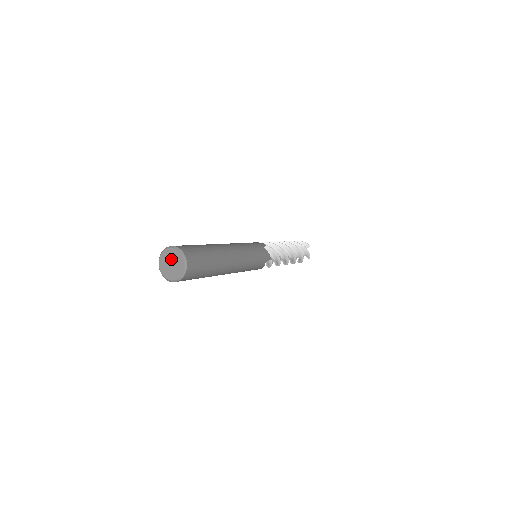
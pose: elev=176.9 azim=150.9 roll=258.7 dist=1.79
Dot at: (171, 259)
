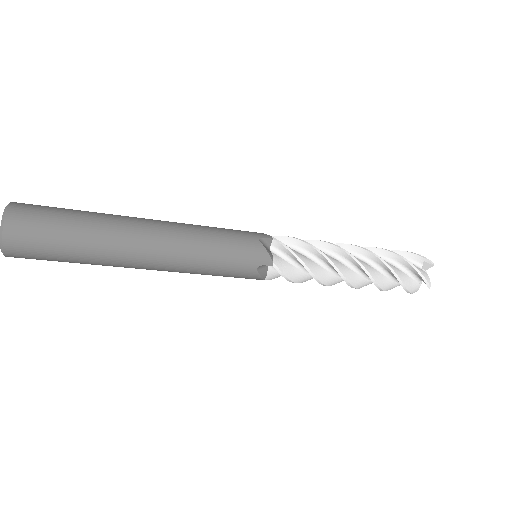
Dot at: occluded
